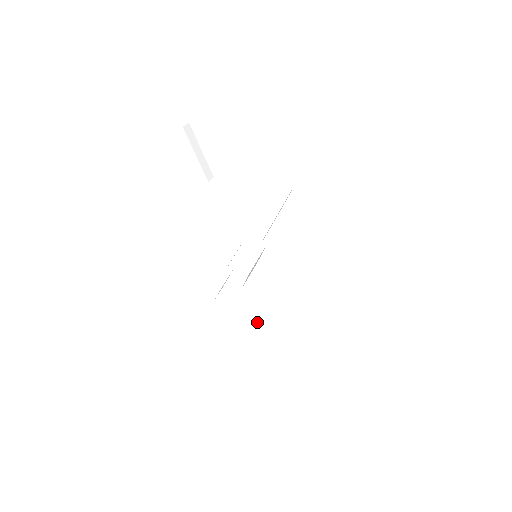
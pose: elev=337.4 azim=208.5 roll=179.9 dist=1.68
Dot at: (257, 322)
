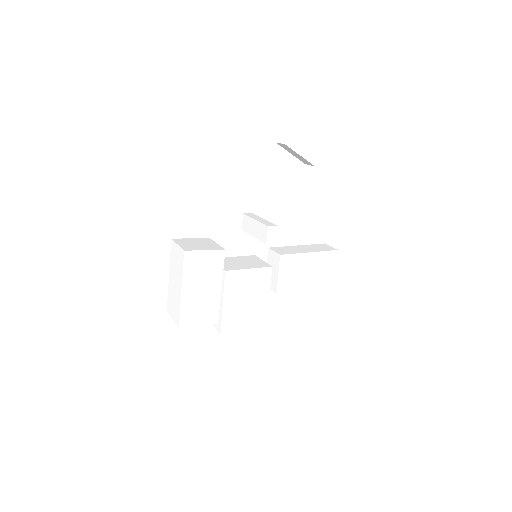
Dot at: (192, 314)
